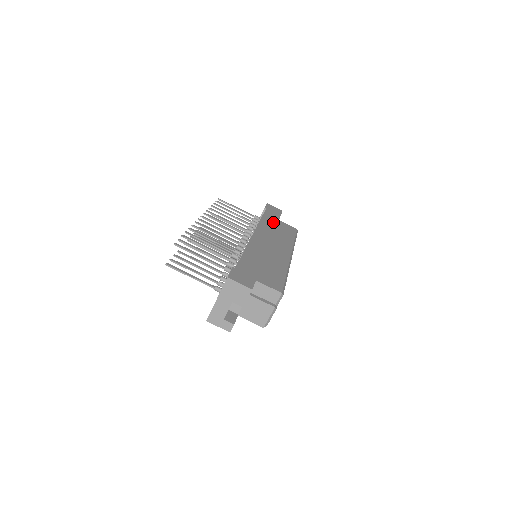
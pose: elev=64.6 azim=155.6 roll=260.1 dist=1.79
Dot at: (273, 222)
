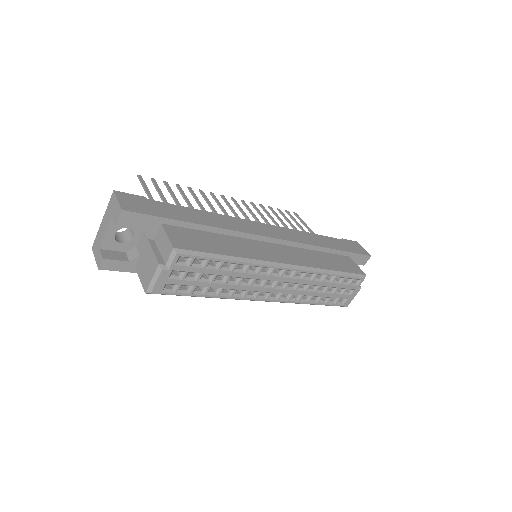
Dot at: (324, 243)
